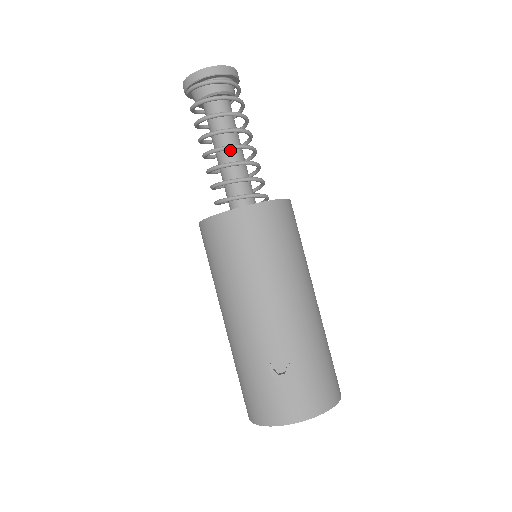
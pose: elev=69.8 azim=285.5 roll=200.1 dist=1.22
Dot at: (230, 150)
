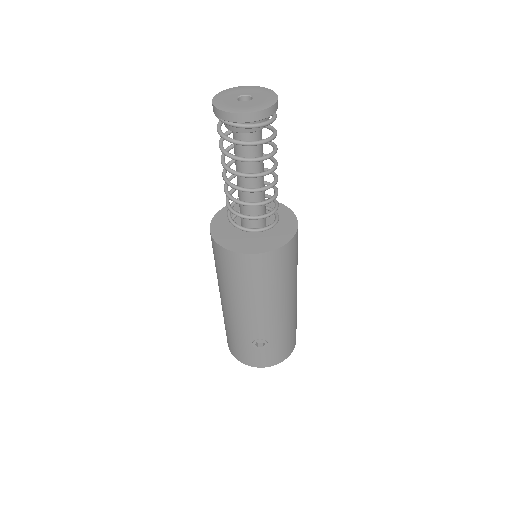
Dot at: (253, 183)
